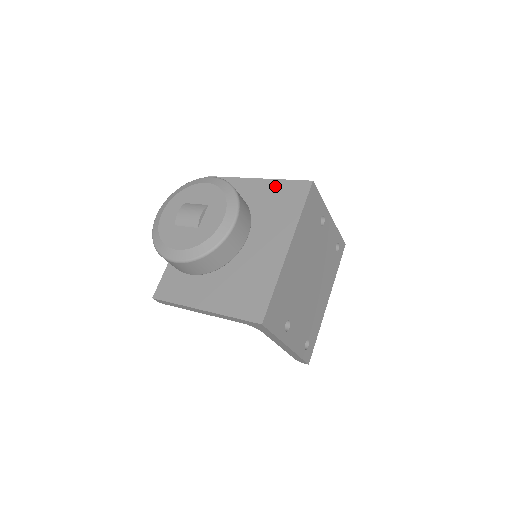
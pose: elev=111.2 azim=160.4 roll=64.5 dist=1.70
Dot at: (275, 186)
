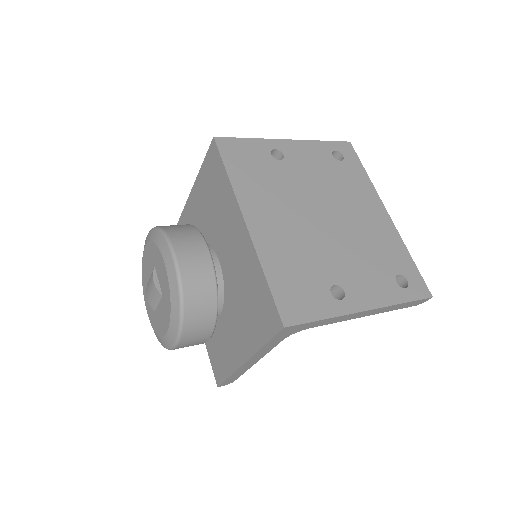
Dot at: (201, 180)
